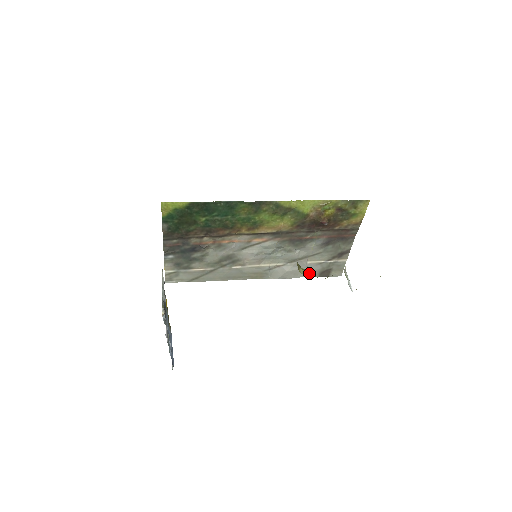
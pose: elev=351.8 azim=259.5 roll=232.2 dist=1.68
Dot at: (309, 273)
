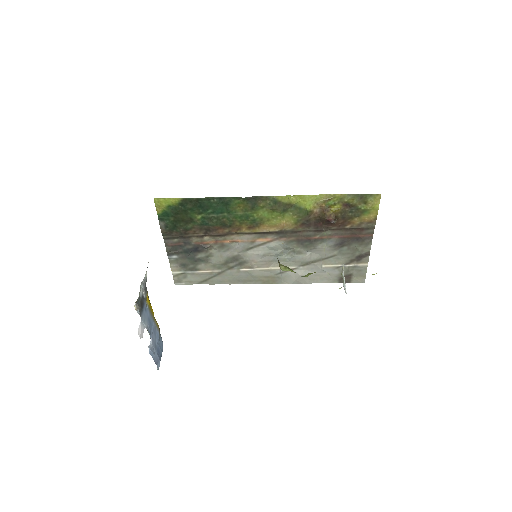
Dot at: (291, 270)
